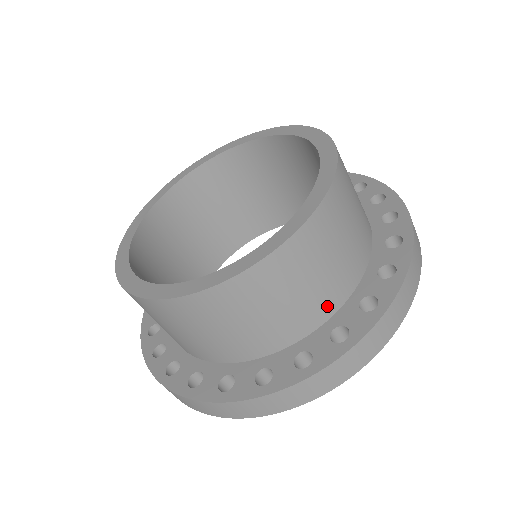
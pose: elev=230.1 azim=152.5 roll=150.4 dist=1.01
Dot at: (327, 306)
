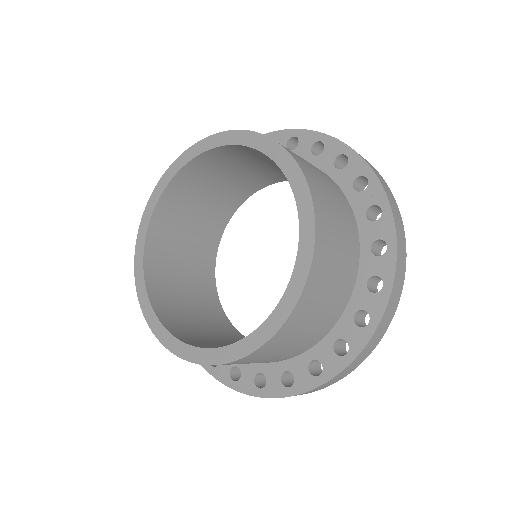
Dot at: (284, 358)
